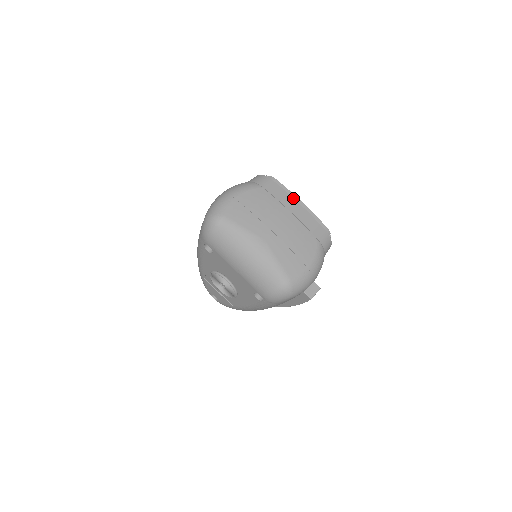
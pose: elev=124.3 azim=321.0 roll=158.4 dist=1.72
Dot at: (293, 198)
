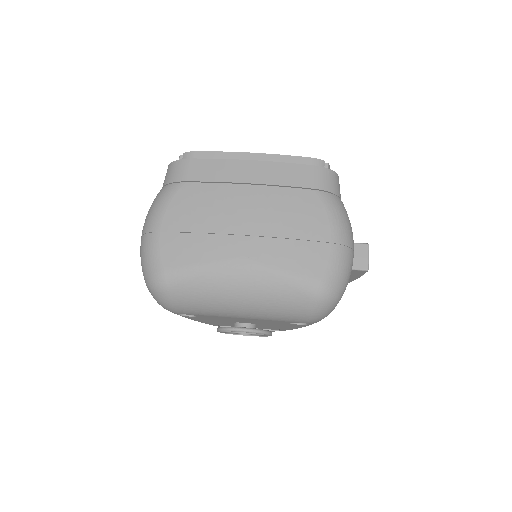
Dot at: (236, 160)
